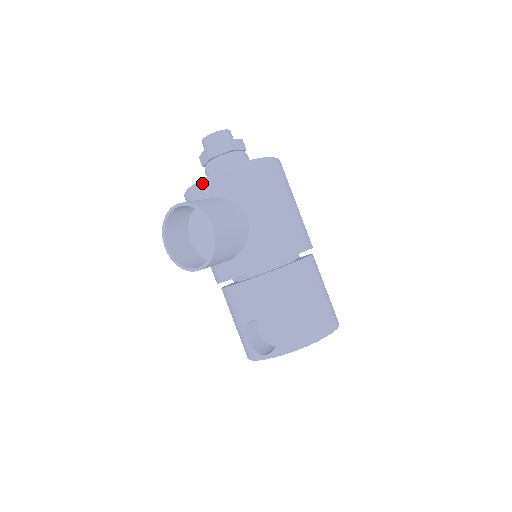
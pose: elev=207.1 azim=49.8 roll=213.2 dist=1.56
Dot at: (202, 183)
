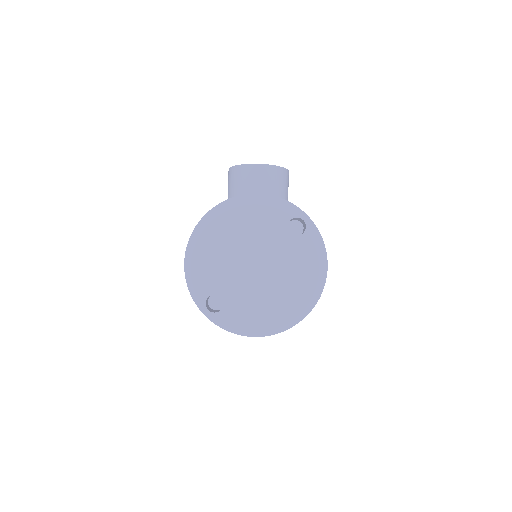
Dot at: occluded
